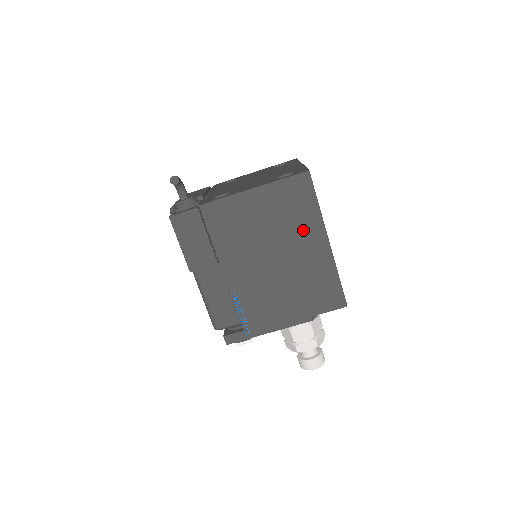
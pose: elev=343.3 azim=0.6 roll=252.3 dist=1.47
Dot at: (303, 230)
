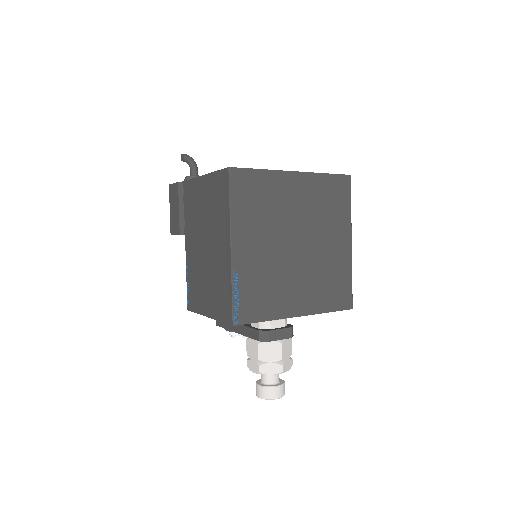
Dot at: (220, 227)
